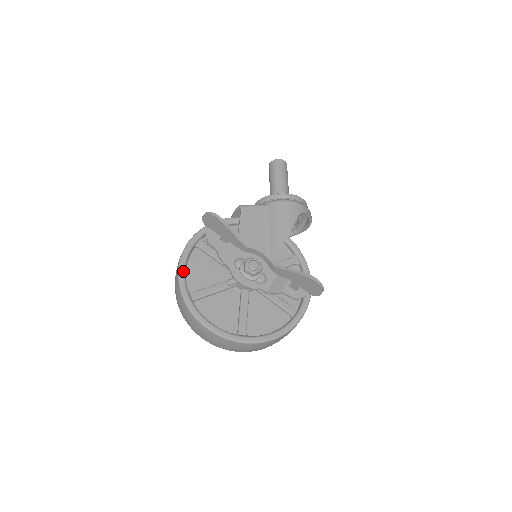
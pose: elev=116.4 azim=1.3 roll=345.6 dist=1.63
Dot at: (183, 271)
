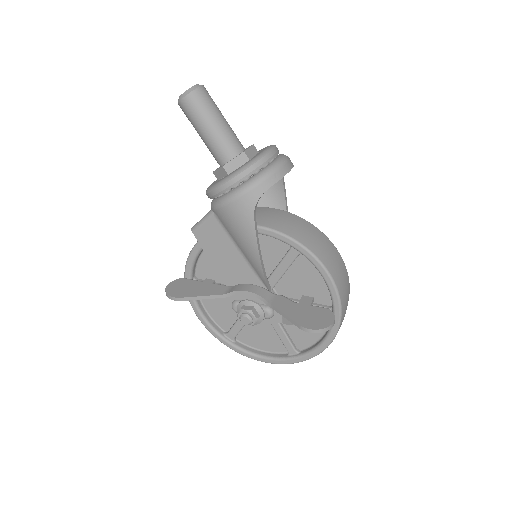
Dot at: (204, 322)
